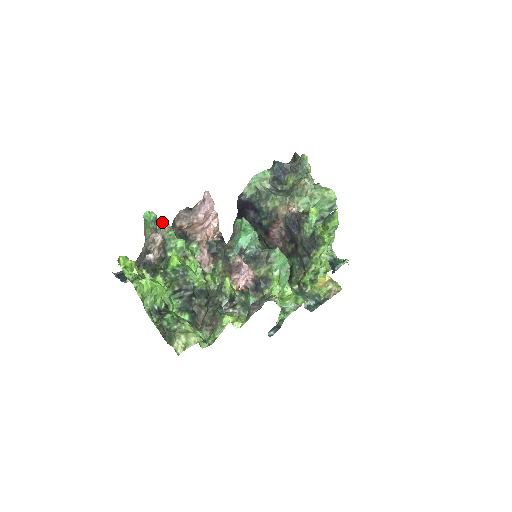
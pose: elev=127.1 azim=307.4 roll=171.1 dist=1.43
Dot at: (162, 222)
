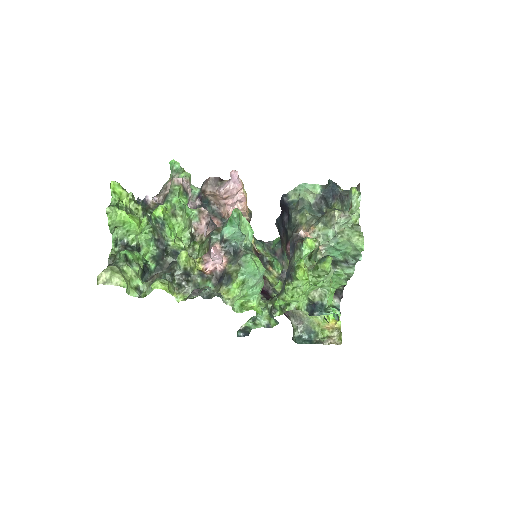
Dot at: (184, 177)
